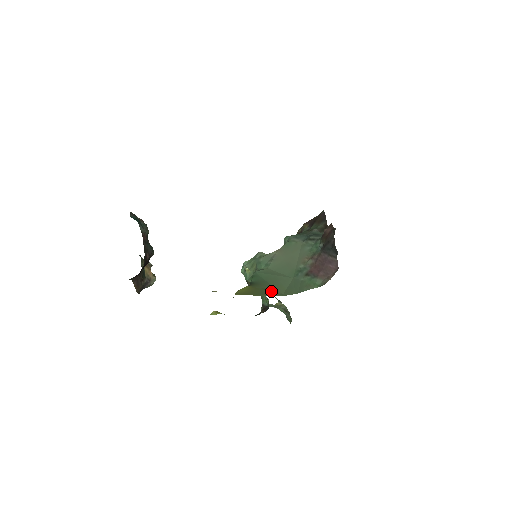
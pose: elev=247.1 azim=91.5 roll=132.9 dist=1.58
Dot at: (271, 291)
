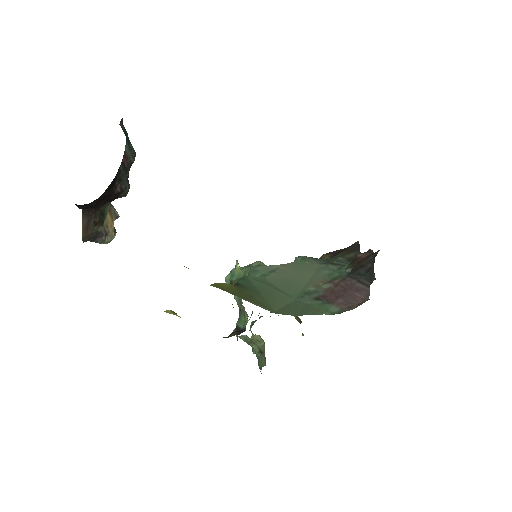
Dot at: (261, 302)
